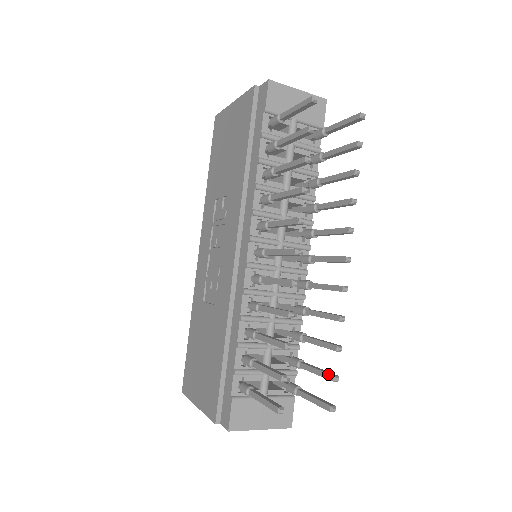
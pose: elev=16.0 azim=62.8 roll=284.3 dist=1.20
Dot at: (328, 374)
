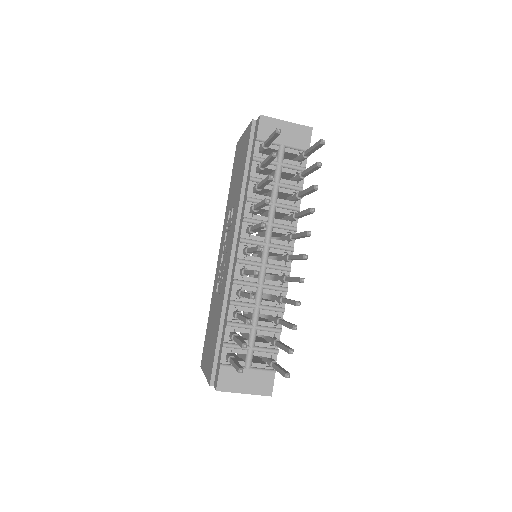
Dot at: (287, 348)
